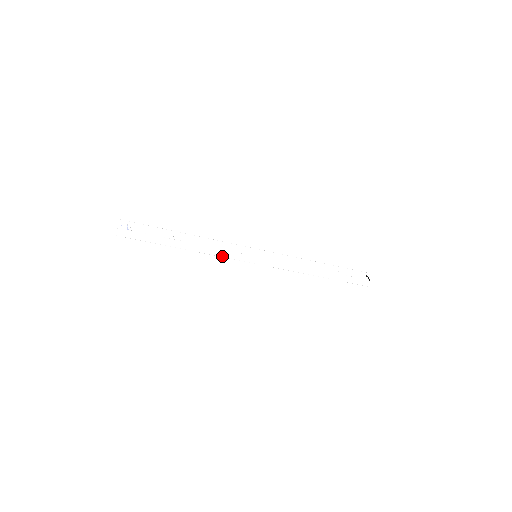
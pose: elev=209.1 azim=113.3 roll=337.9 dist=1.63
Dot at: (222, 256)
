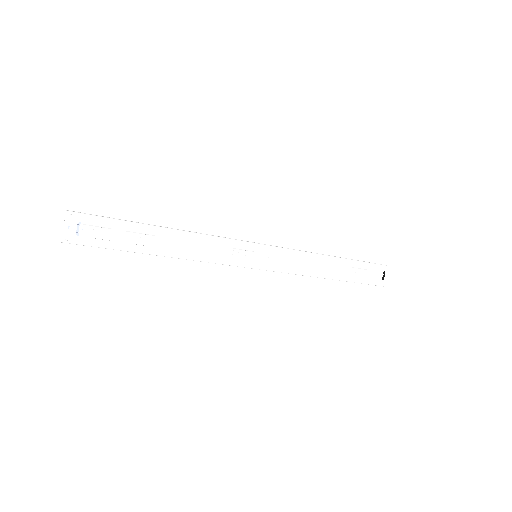
Dot at: (209, 262)
